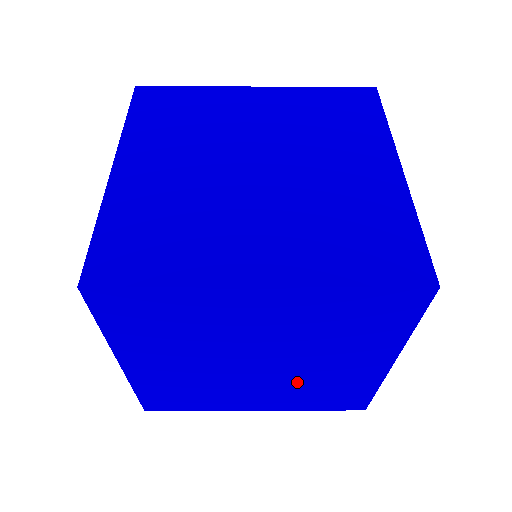
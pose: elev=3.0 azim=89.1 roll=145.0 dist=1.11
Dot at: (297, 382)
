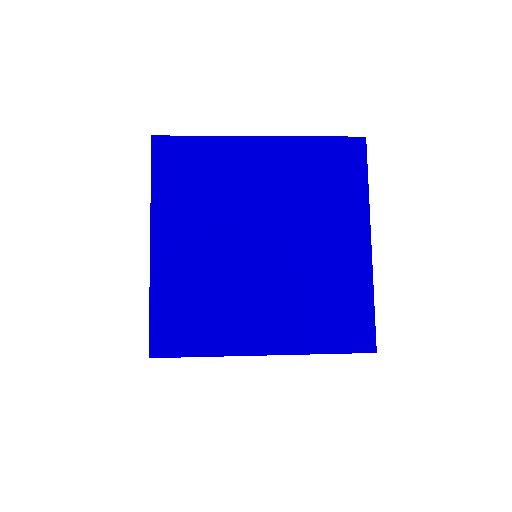
Dot at: occluded
